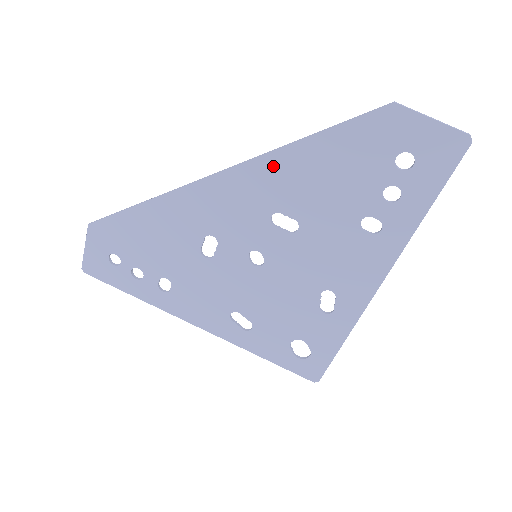
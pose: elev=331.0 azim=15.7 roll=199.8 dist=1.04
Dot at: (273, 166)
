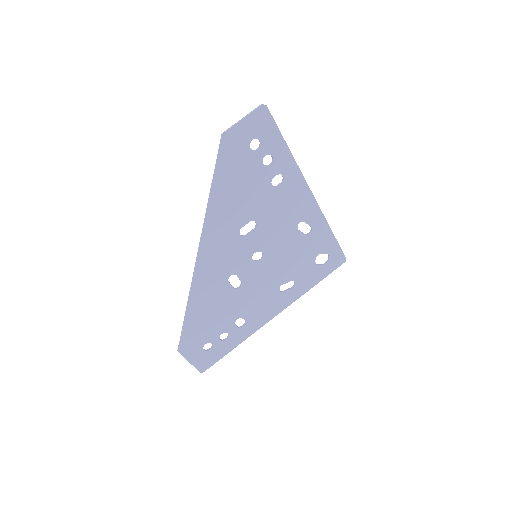
Dot at: (214, 218)
